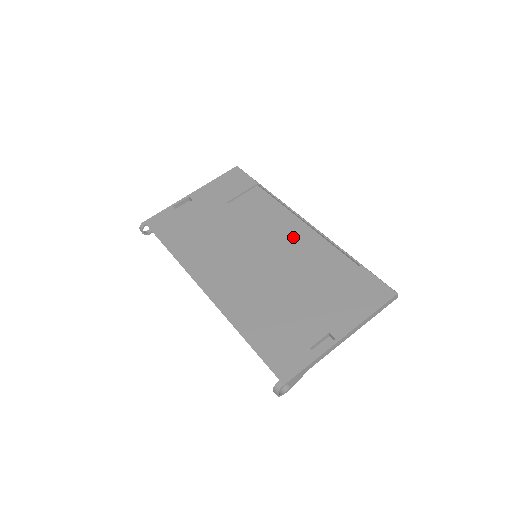
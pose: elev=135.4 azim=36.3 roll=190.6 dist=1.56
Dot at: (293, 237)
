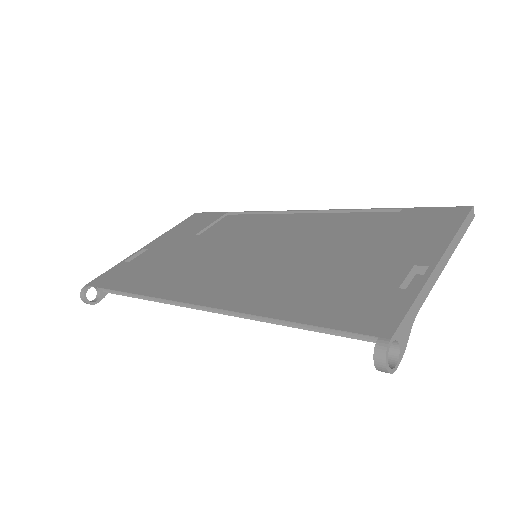
Dot at: (296, 226)
